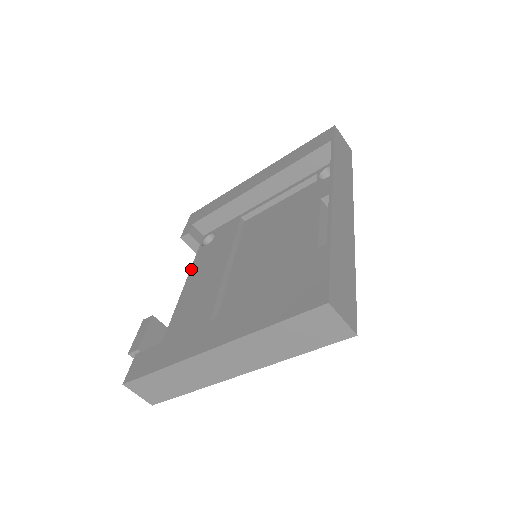
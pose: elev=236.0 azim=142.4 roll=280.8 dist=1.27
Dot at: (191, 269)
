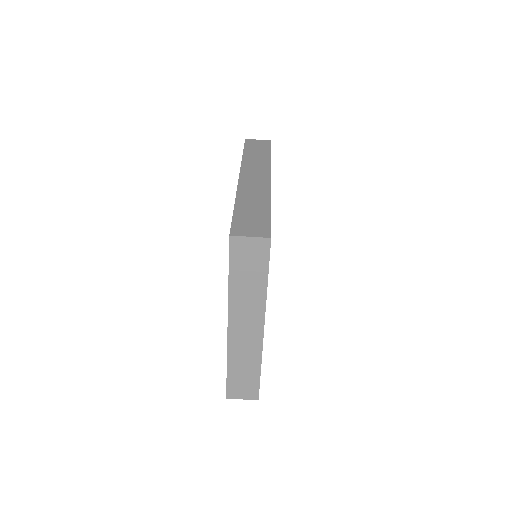
Dot at: occluded
